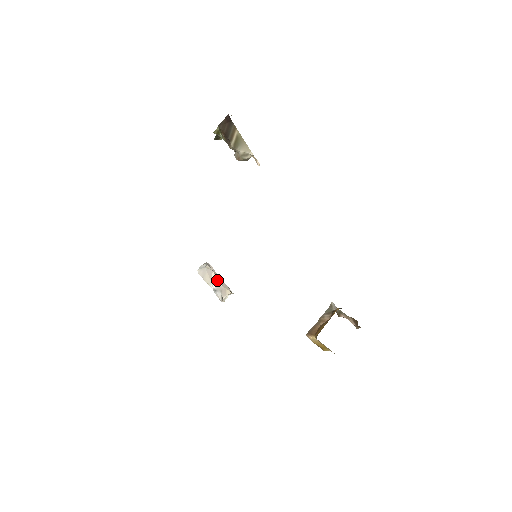
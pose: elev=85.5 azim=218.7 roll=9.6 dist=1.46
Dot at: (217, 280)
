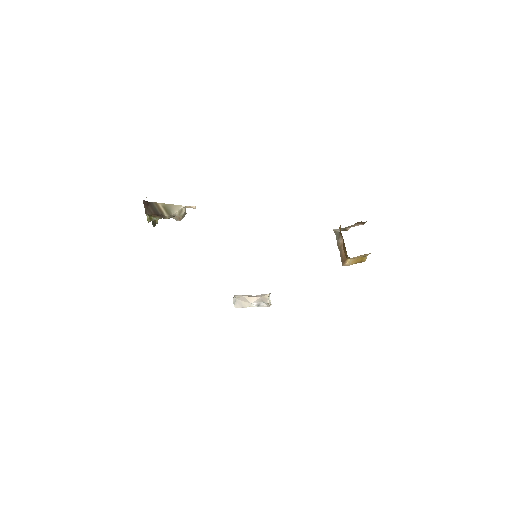
Dot at: (252, 298)
